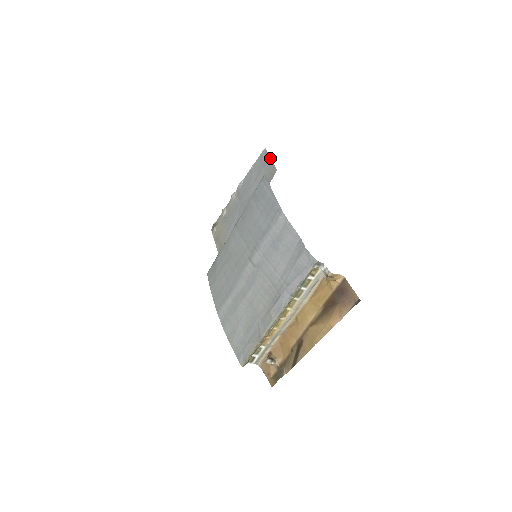
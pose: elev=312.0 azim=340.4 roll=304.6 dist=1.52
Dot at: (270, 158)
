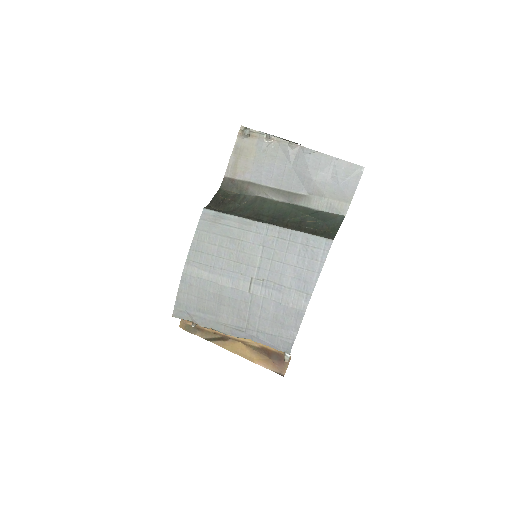
Dot at: occluded
